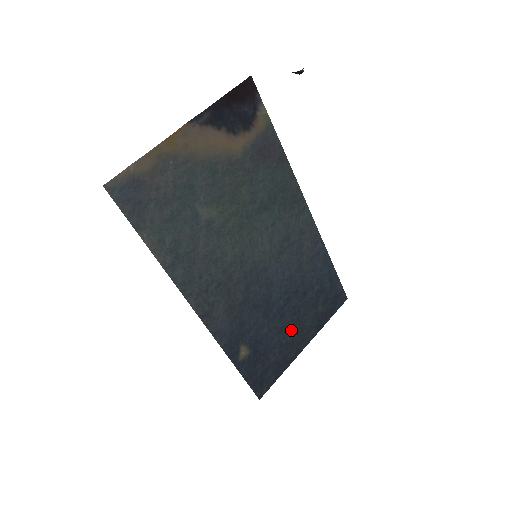
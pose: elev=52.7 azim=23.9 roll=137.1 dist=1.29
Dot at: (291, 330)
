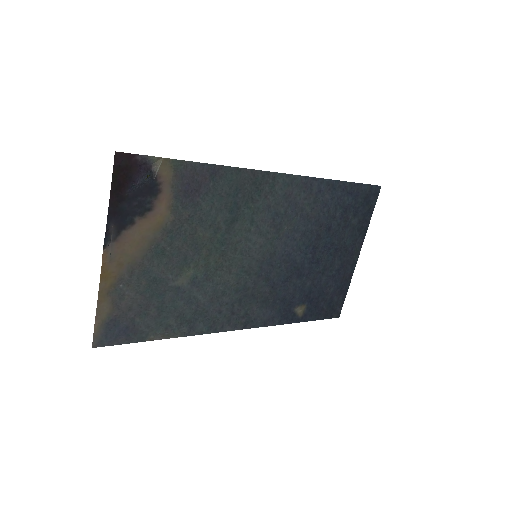
Dot at: (334, 261)
